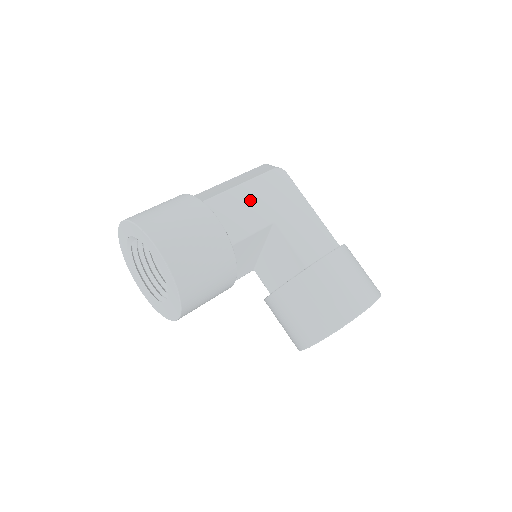
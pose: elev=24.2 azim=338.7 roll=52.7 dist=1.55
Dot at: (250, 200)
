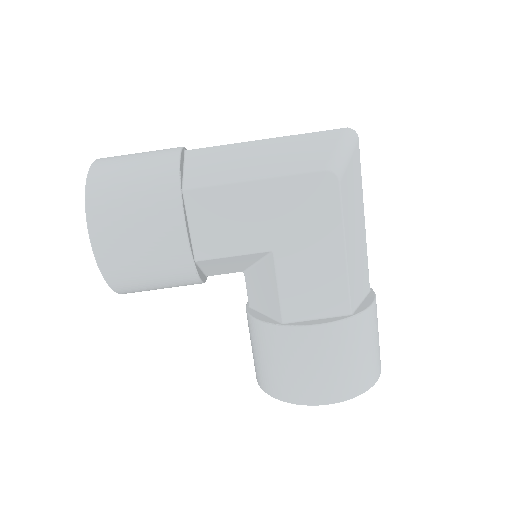
Dot at: (255, 208)
